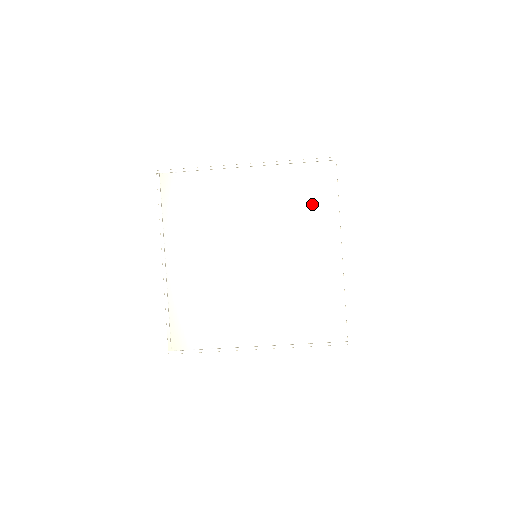
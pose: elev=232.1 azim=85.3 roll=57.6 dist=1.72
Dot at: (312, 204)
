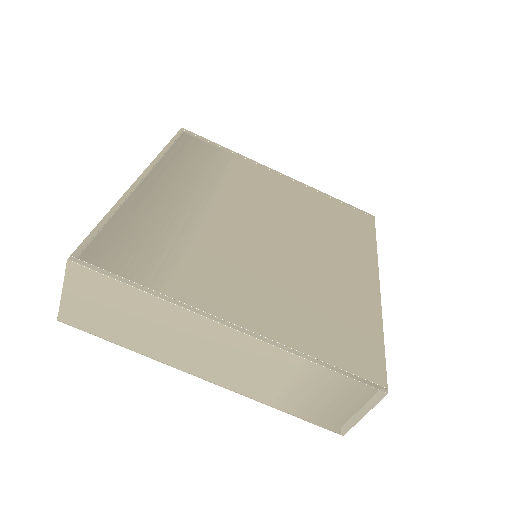
Dot at: (347, 231)
